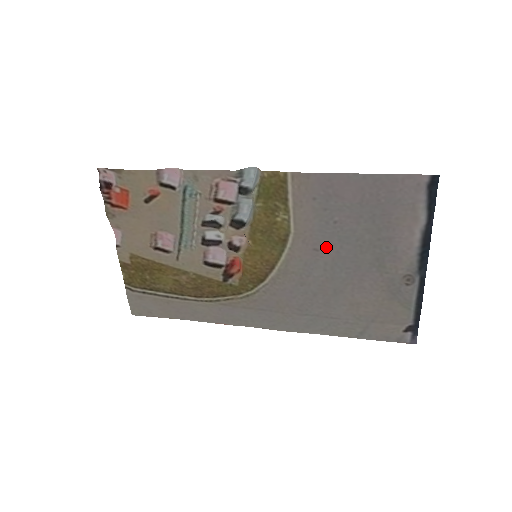
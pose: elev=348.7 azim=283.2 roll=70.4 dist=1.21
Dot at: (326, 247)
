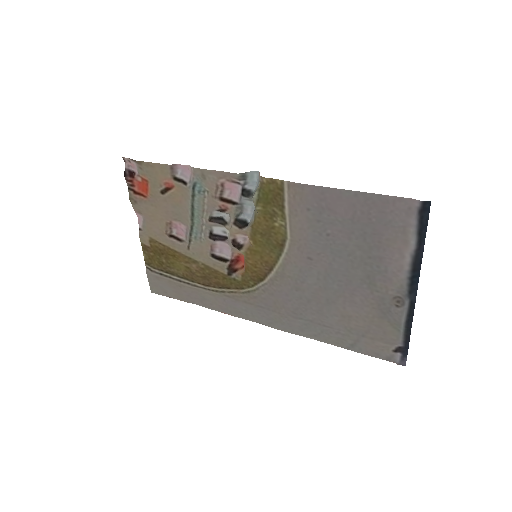
Dot at: (319, 257)
